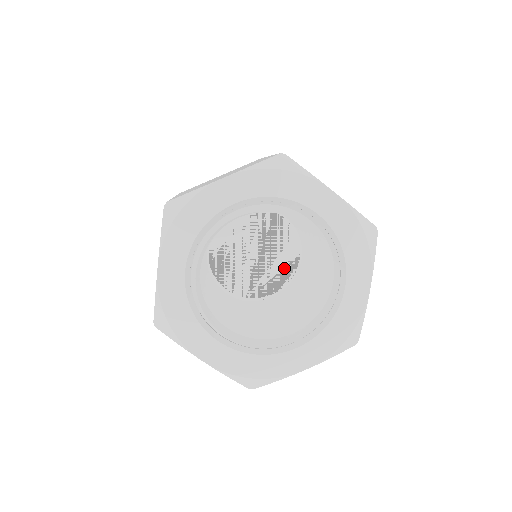
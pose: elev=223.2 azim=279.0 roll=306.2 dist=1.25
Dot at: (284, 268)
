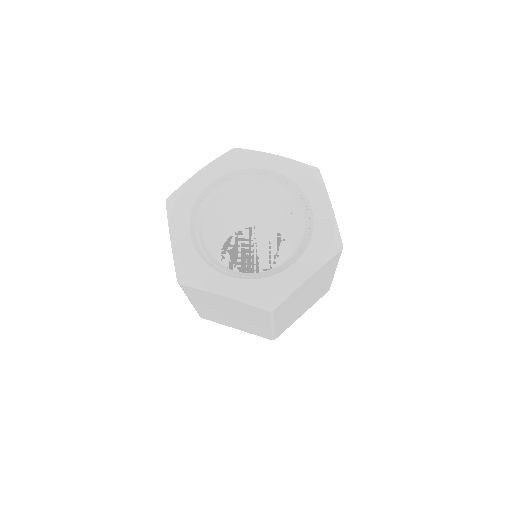
Dot at: occluded
